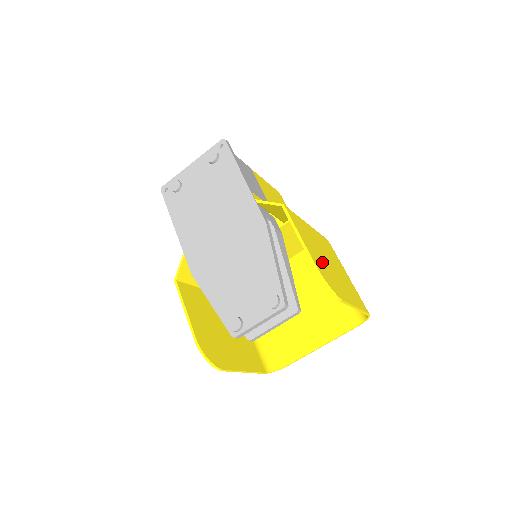
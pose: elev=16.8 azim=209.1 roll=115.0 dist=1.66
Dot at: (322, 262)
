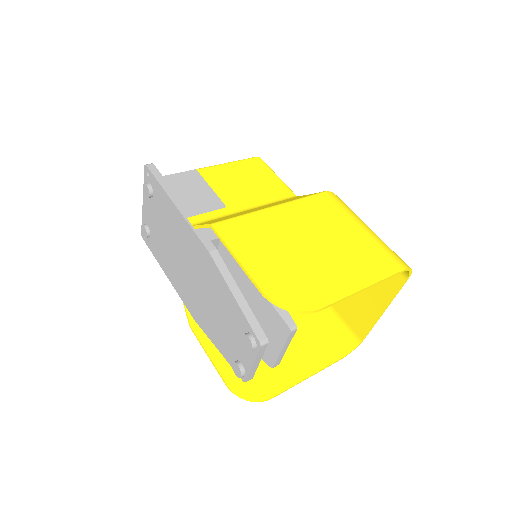
Dot at: (286, 266)
